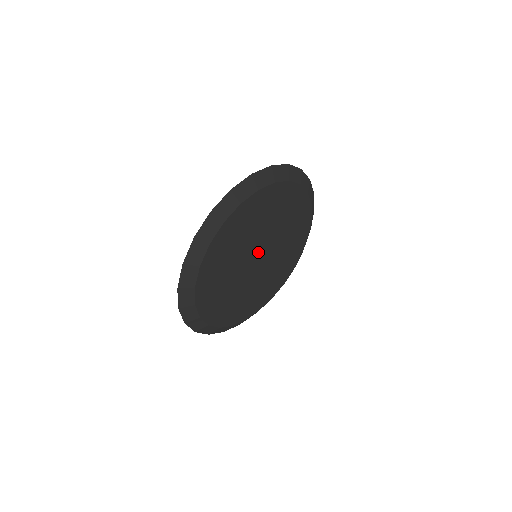
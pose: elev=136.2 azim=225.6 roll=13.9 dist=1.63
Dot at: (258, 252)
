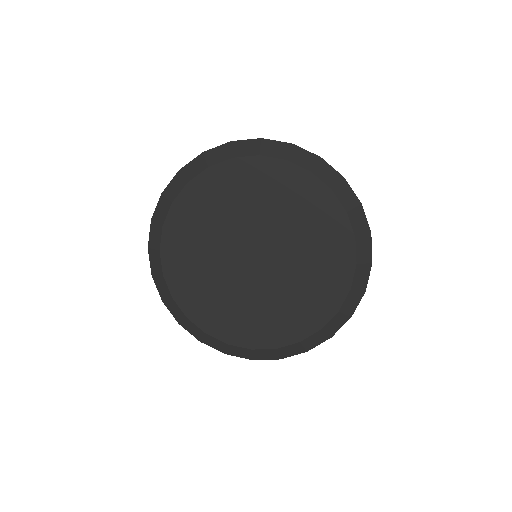
Dot at: (252, 247)
